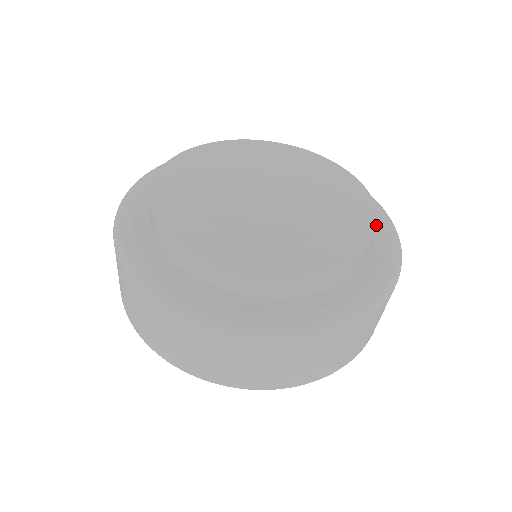
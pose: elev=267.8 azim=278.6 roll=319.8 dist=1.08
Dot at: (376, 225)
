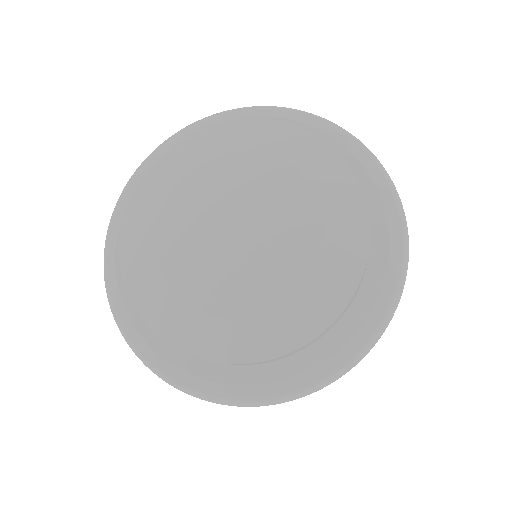
Dot at: (360, 189)
